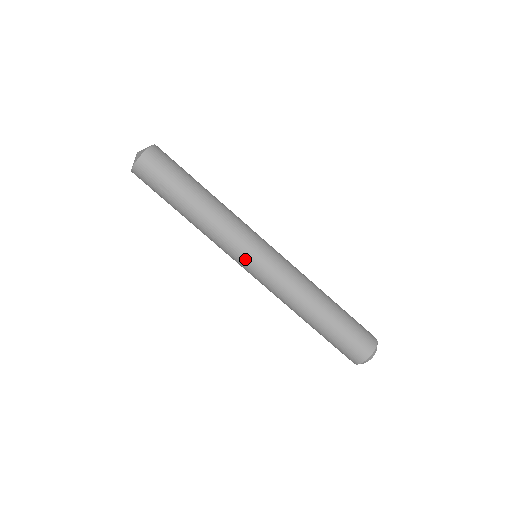
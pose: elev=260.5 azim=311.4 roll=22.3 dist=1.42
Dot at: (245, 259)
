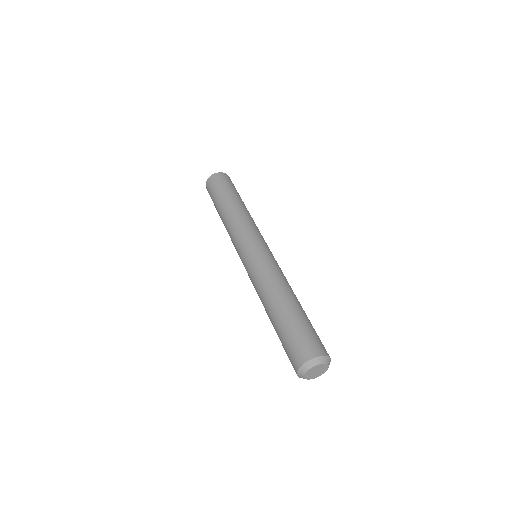
Dot at: (246, 244)
